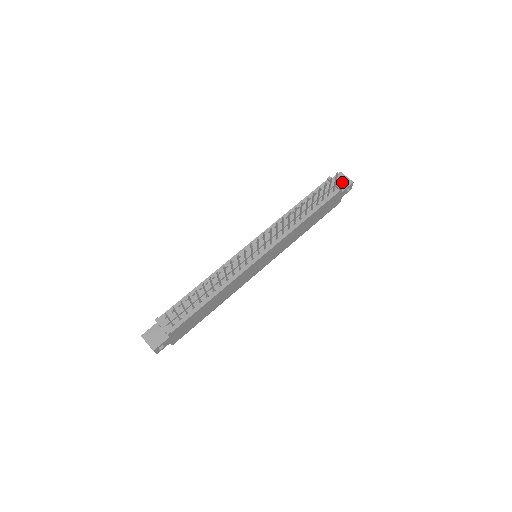
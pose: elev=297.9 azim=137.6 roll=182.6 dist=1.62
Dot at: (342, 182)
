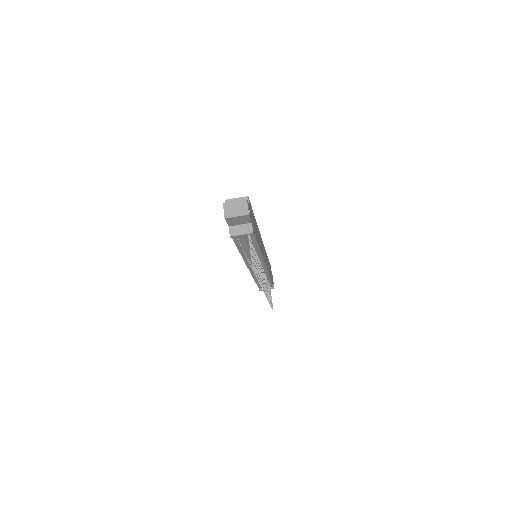
Dot at: (240, 221)
